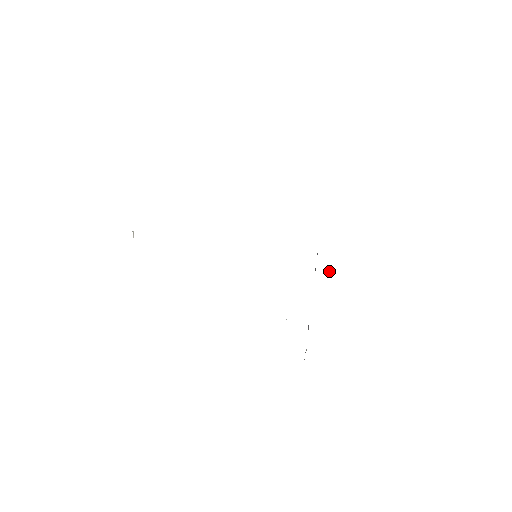
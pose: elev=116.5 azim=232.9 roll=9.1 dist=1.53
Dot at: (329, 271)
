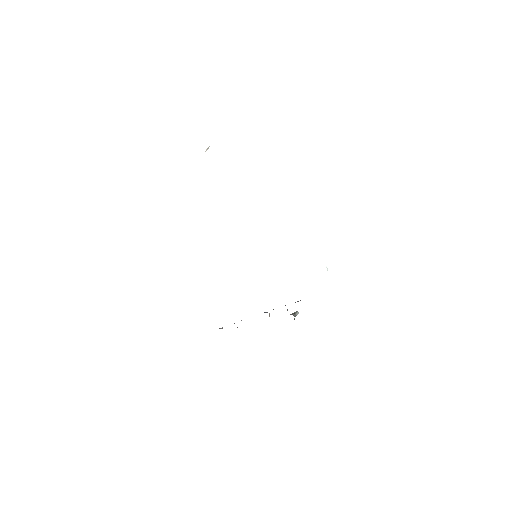
Dot at: (295, 316)
